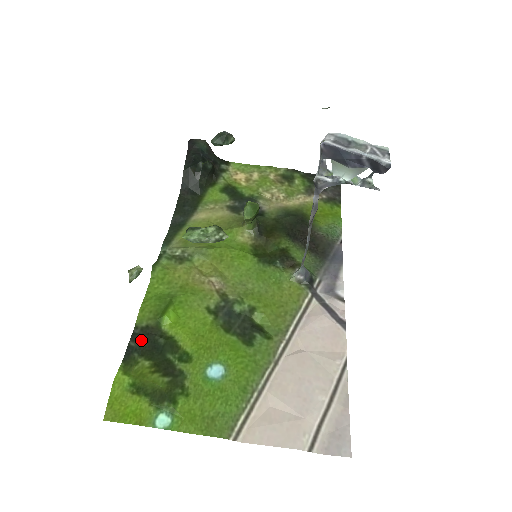
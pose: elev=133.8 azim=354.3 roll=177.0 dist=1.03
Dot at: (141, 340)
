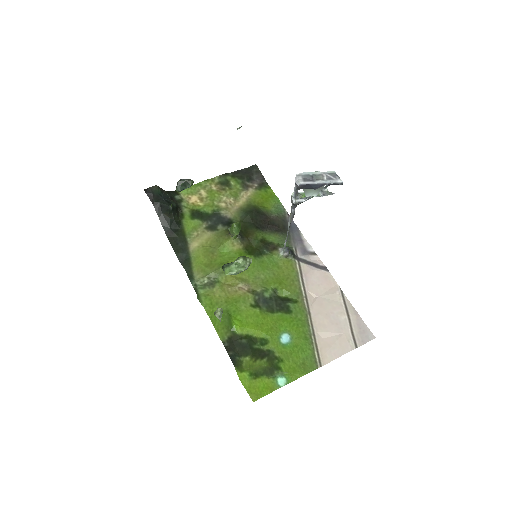
Dot at: (233, 348)
